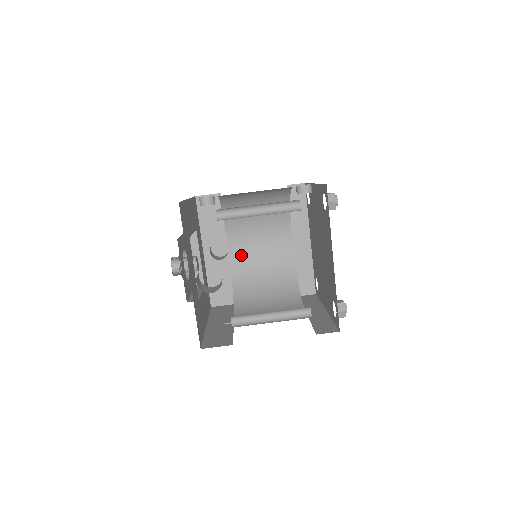
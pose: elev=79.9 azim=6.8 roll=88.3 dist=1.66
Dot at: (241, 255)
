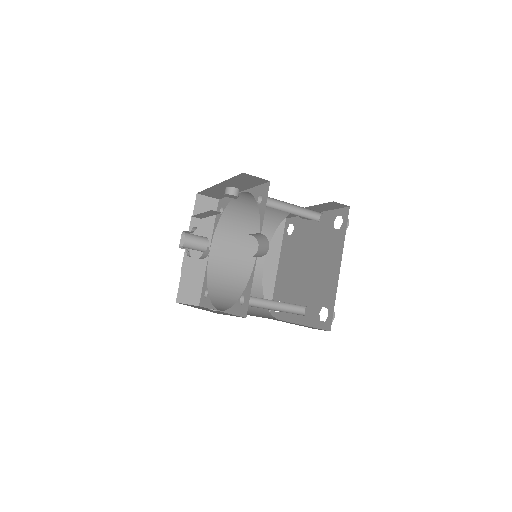
Dot at: (219, 261)
